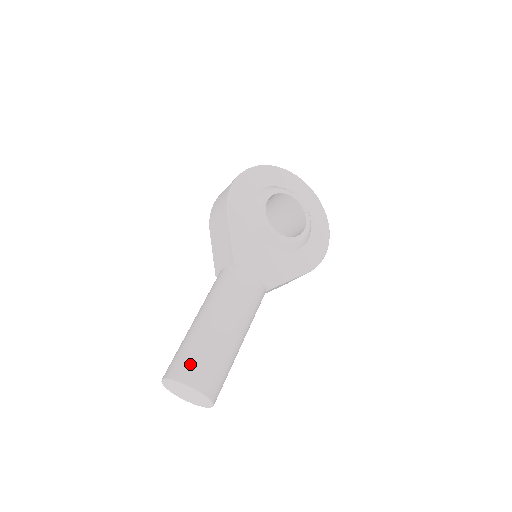
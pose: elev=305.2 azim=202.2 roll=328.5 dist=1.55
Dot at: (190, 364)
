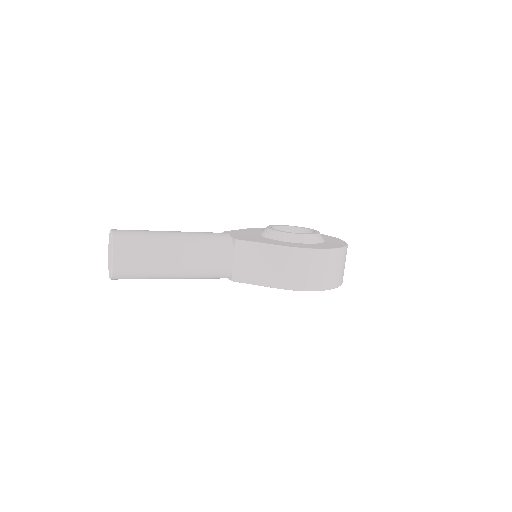
Dot at: occluded
